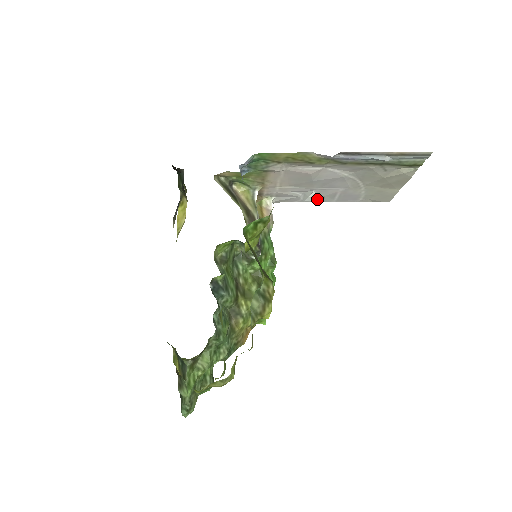
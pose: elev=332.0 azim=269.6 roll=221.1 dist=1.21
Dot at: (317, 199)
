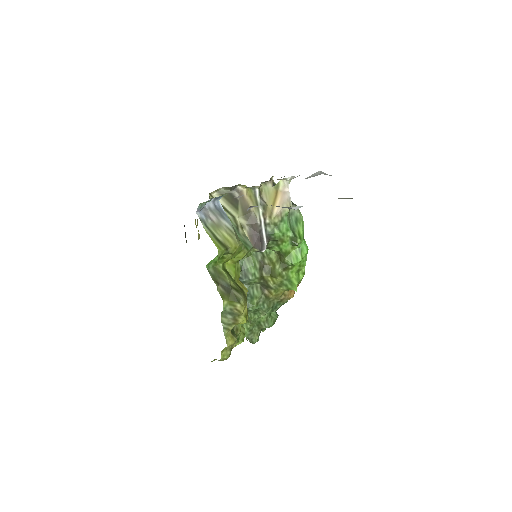
Dot at: (329, 175)
